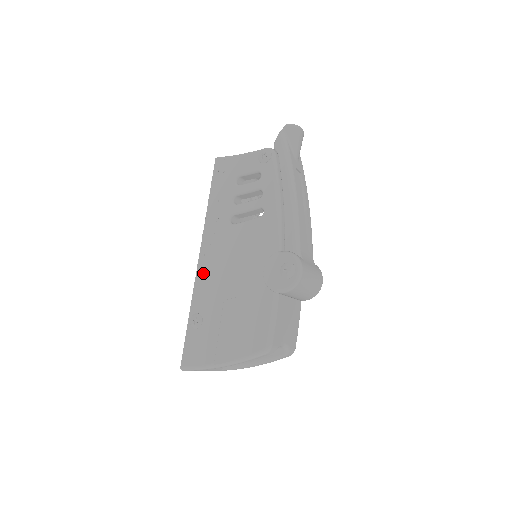
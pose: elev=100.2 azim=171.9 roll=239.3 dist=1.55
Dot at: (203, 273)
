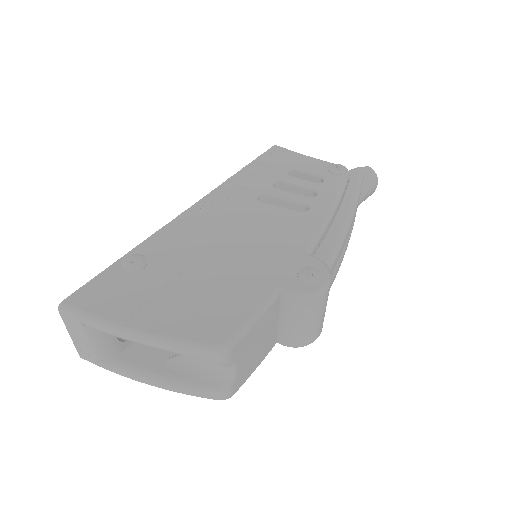
Dot at: (185, 222)
